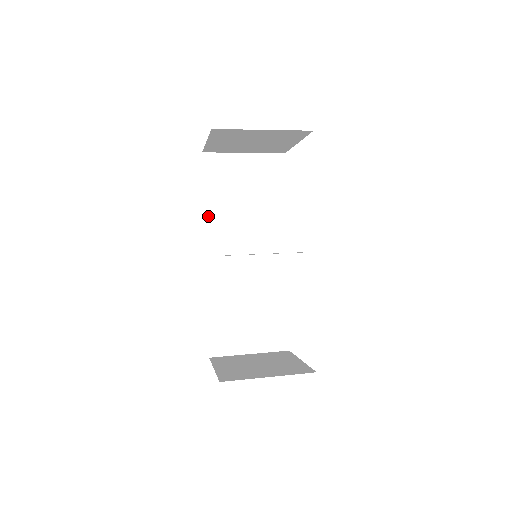
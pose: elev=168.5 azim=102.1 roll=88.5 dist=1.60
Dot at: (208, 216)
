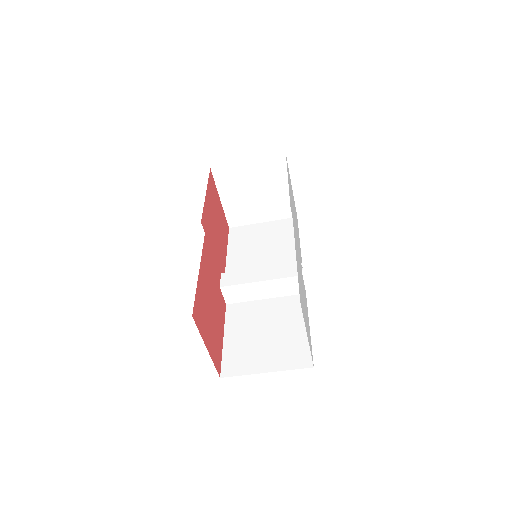
Dot at: (229, 261)
